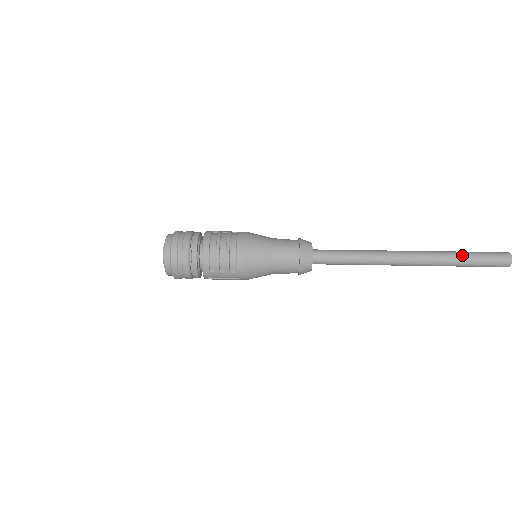
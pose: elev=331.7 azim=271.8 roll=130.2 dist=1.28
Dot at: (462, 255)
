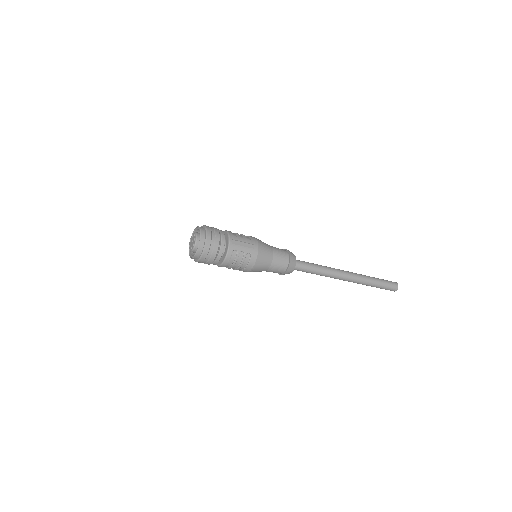
Dot at: occluded
